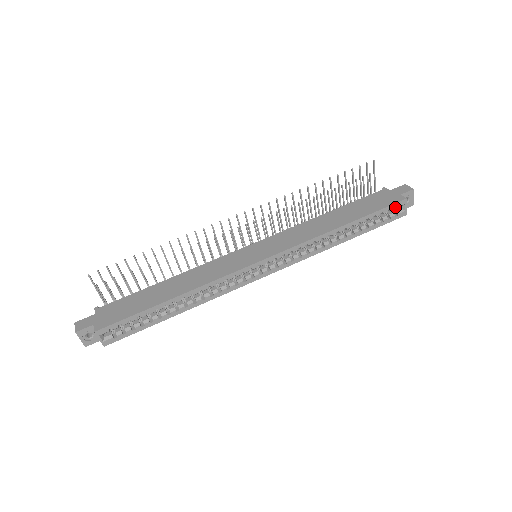
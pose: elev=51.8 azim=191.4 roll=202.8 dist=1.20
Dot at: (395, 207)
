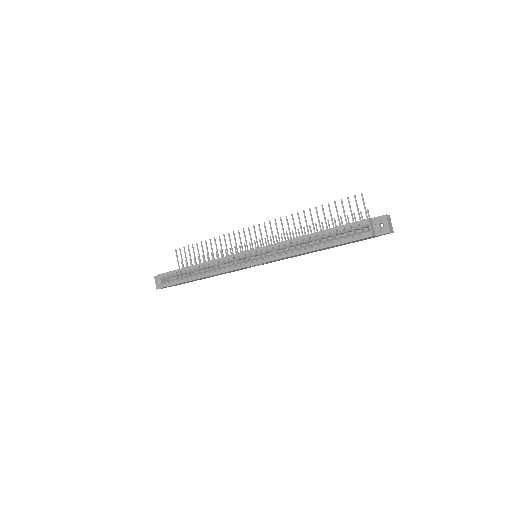
Dot at: (361, 227)
